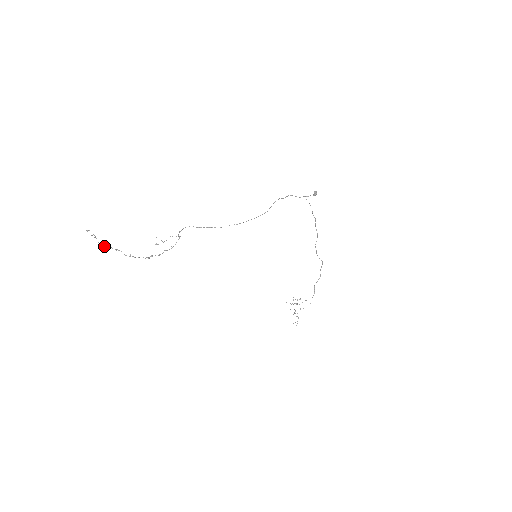
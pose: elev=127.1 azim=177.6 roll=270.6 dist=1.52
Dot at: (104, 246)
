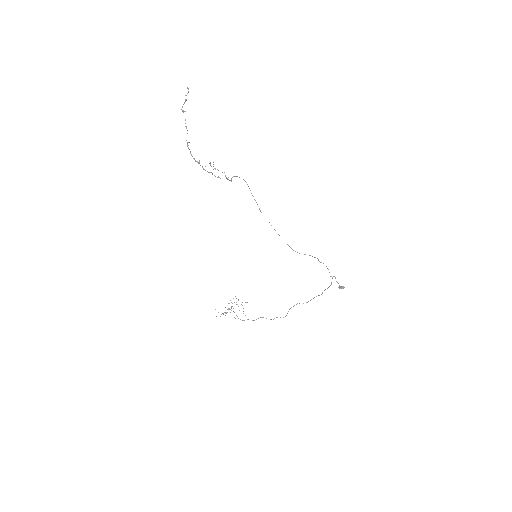
Dot at: occluded
